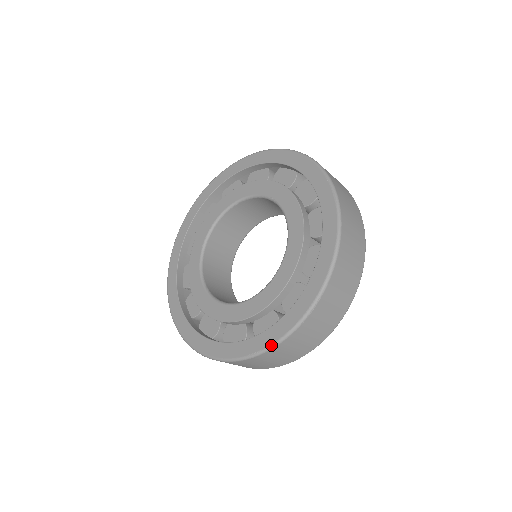
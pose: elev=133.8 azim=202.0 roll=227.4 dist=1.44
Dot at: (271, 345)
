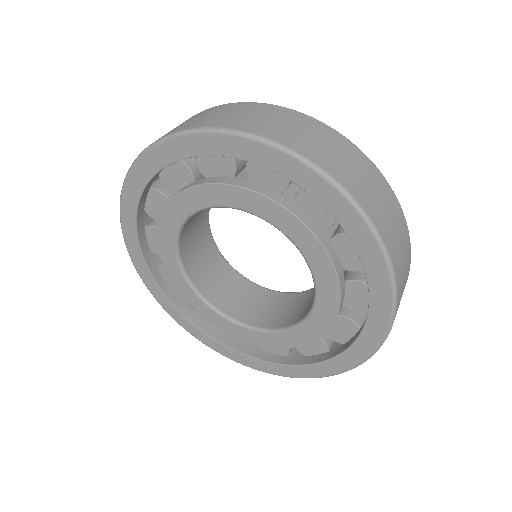
Dot at: (371, 355)
